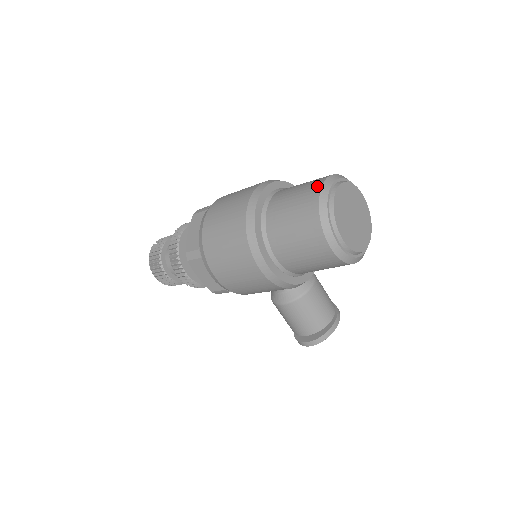
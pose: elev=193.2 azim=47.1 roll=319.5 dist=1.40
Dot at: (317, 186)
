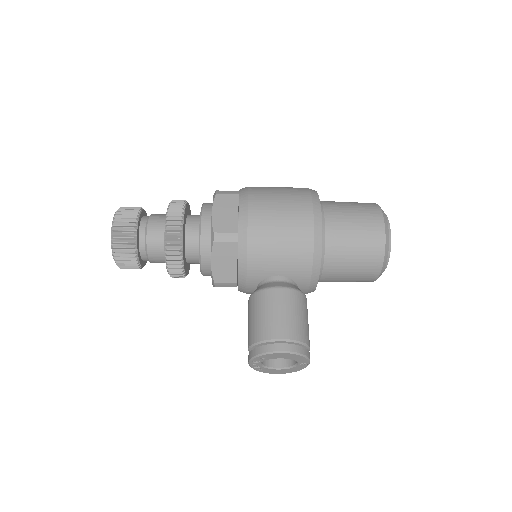
Dot at: occluded
